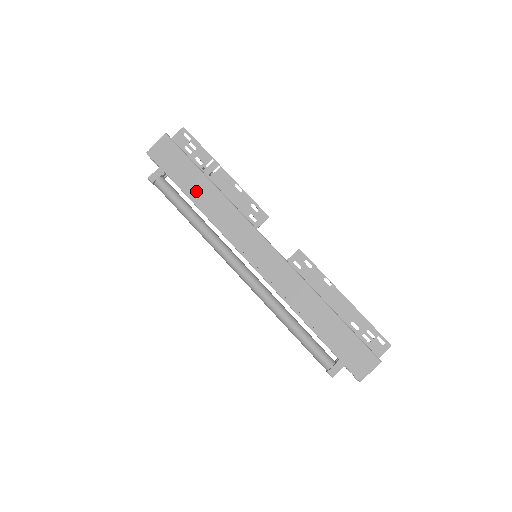
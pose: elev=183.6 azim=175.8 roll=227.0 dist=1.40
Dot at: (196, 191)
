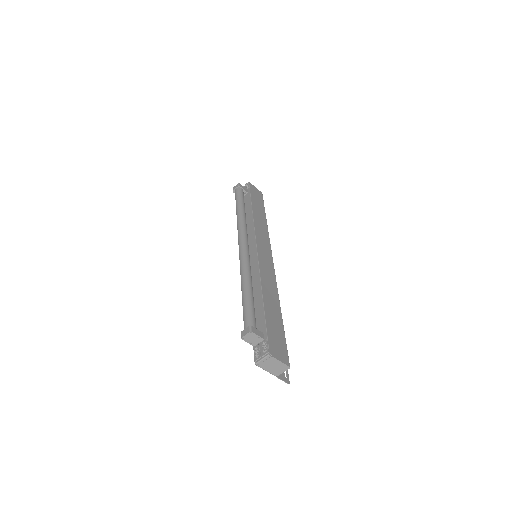
Dot at: (257, 210)
